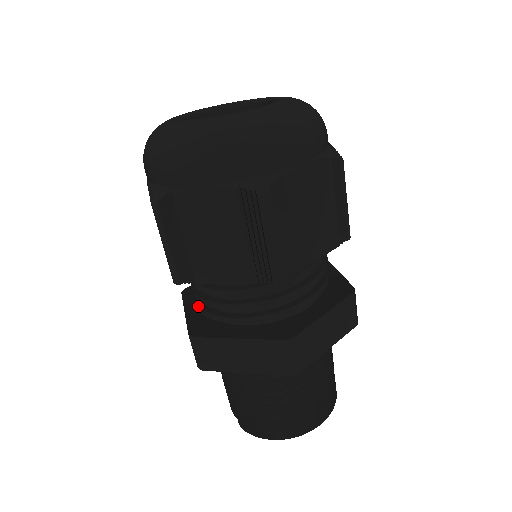
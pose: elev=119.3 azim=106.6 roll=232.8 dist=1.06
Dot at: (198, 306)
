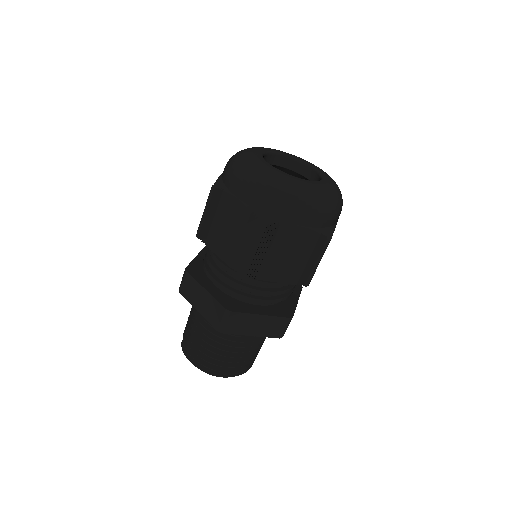
Dot at: (204, 258)
